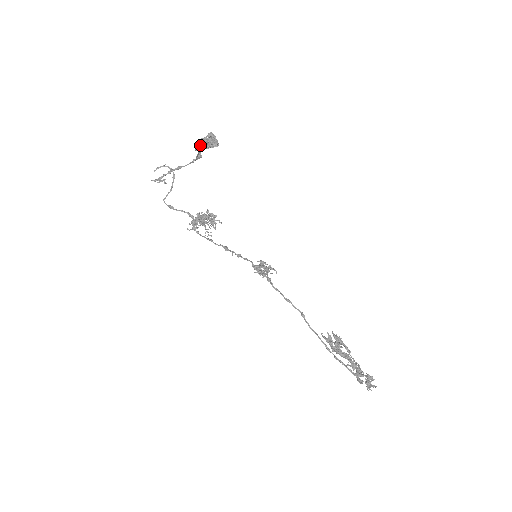
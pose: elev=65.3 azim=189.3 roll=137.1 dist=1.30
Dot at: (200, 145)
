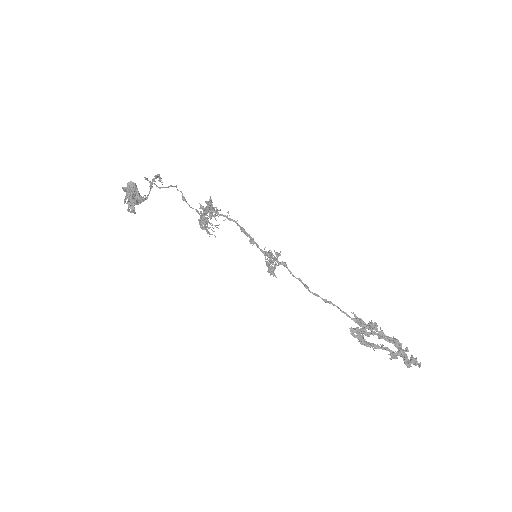
Dot at: occluded
